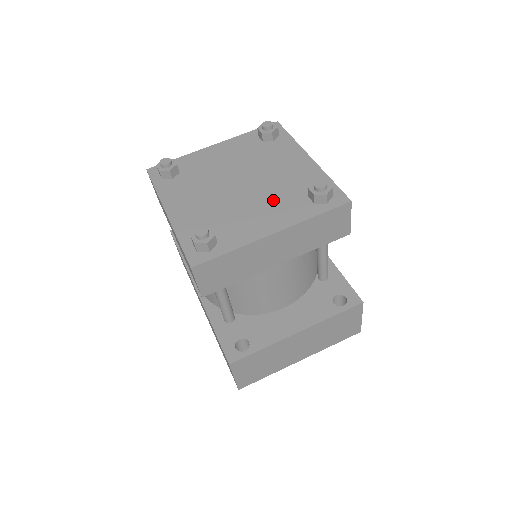
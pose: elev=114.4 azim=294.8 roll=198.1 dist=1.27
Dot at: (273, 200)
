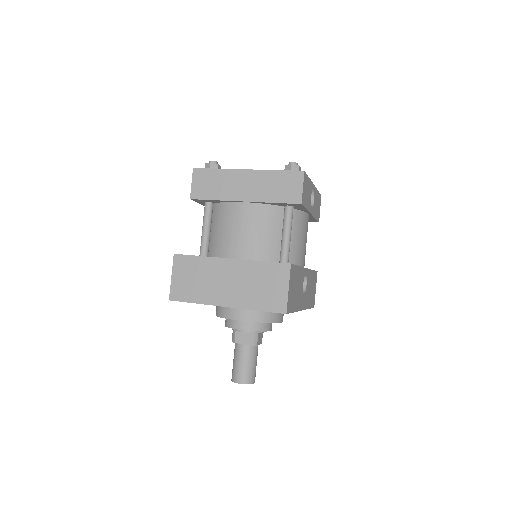
Dot at: occluded
